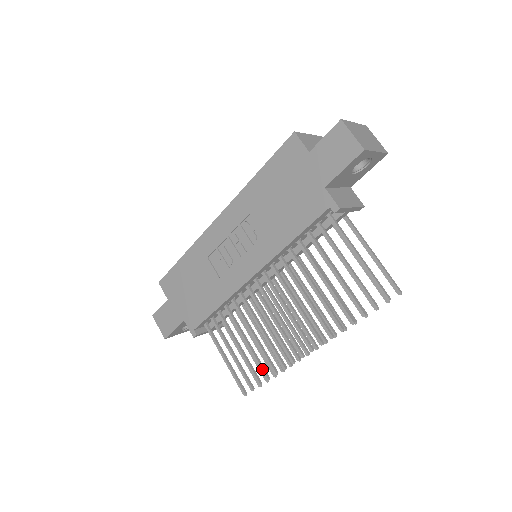
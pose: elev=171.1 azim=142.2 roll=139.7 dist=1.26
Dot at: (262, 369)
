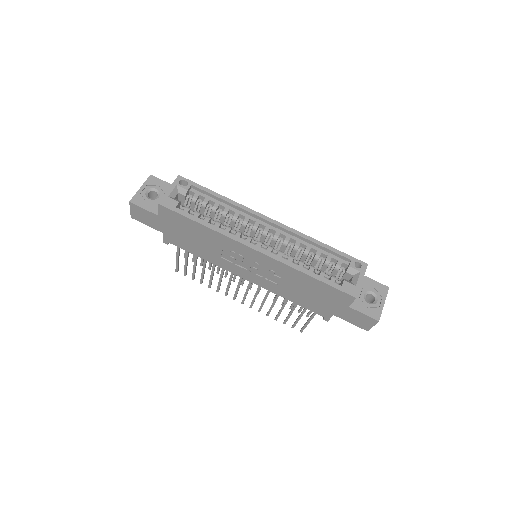
Dot at: (202, 281)
